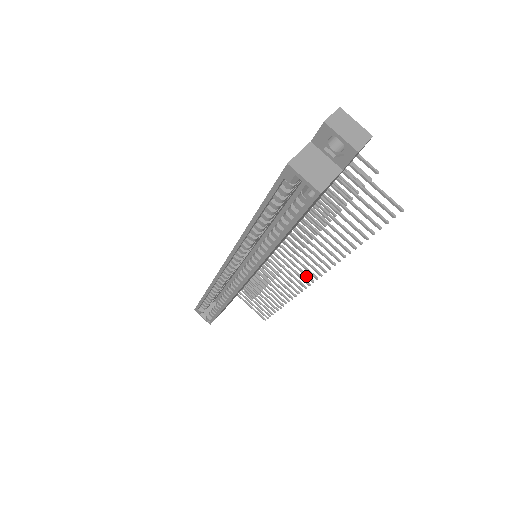
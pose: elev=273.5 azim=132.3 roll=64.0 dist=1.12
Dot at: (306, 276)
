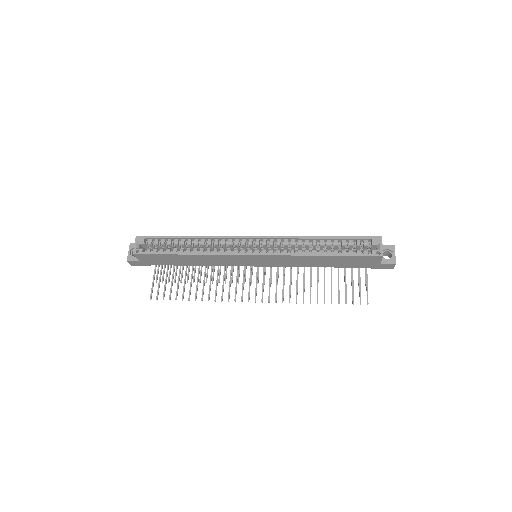
Dot at: (256, 295)
